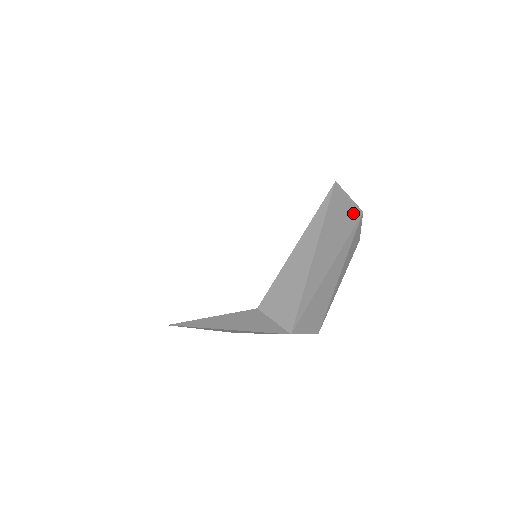
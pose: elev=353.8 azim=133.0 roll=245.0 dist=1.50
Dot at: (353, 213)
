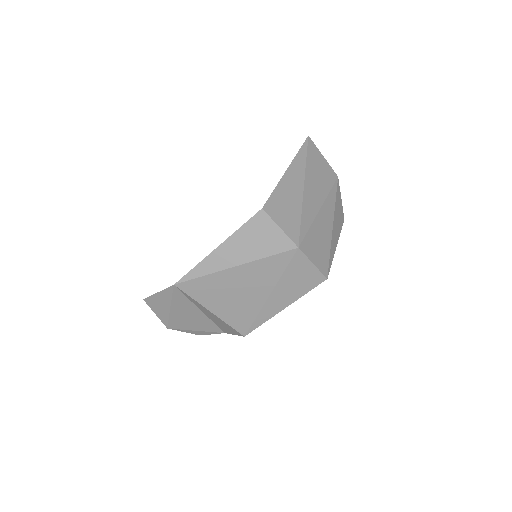
Dot at: (330, 172)
